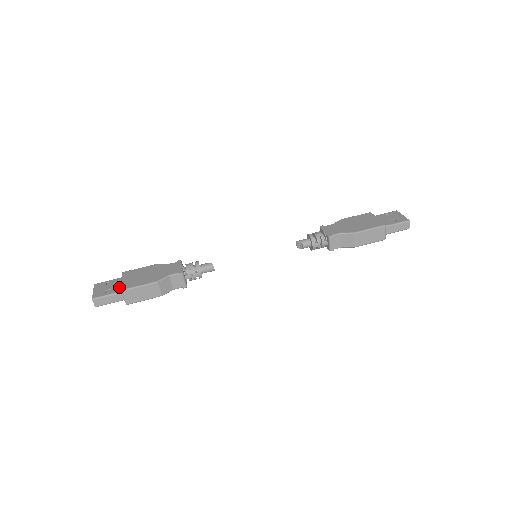
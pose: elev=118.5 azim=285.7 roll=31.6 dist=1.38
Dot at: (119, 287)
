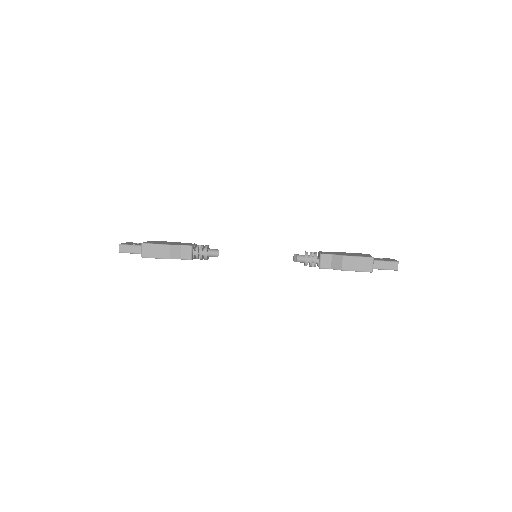
Dot at: occluded
